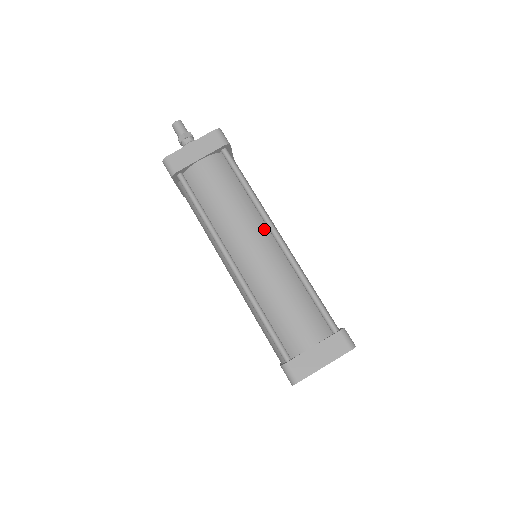
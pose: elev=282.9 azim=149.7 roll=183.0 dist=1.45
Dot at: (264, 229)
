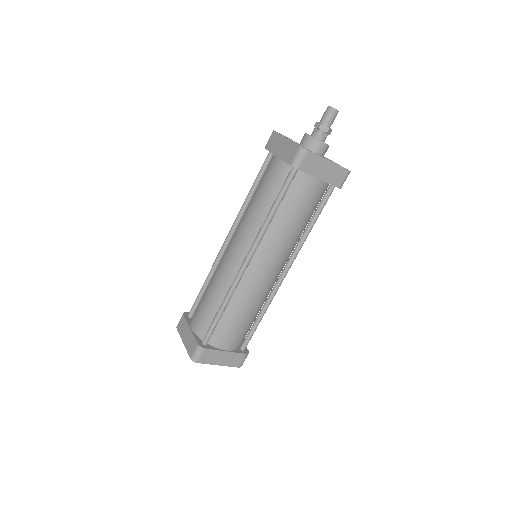
Dot at: (286, 261)
